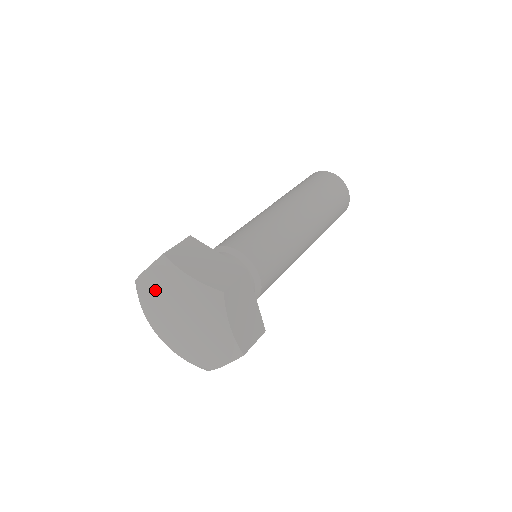
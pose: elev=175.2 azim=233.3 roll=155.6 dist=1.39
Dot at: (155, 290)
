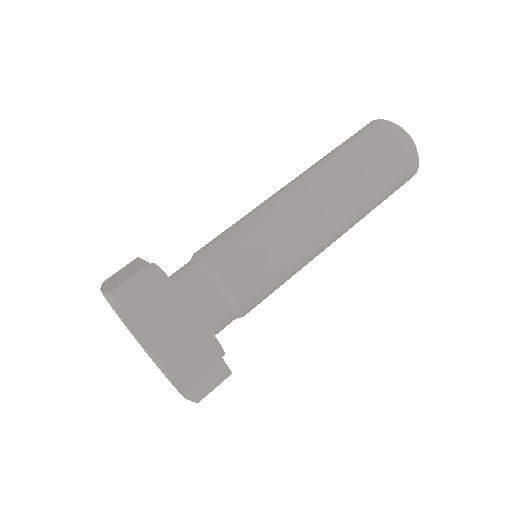
Dot at: occluded
